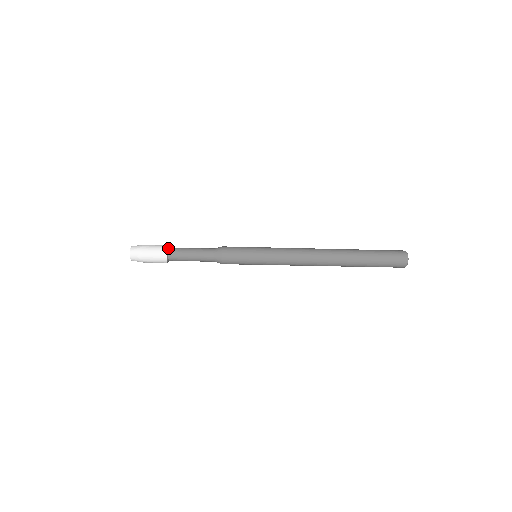
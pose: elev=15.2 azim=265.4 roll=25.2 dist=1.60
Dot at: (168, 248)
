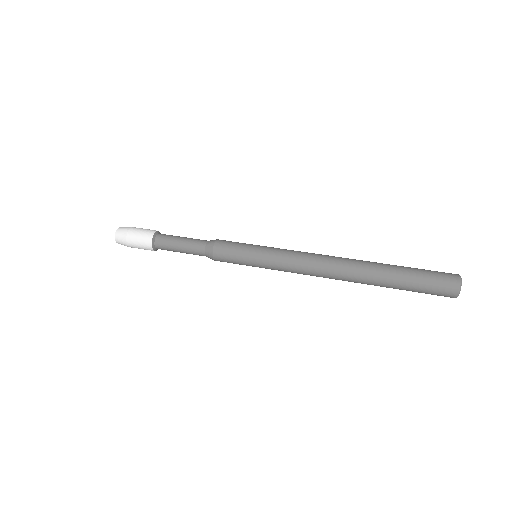
Dot at: (154, 240)
